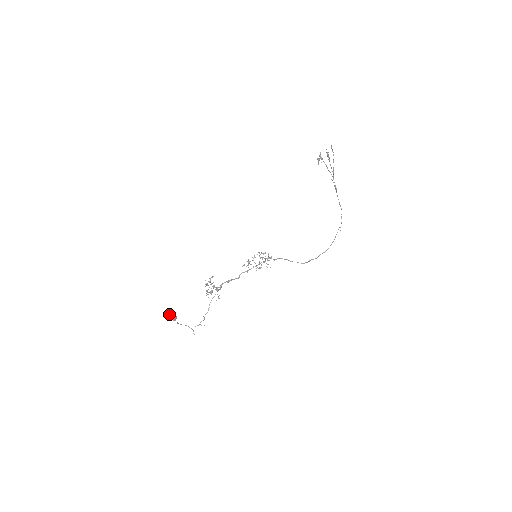
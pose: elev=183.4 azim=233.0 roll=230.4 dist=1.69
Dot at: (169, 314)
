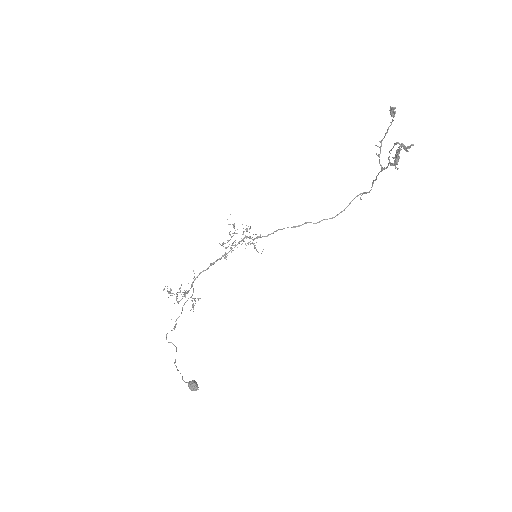
Dot at: occluded
